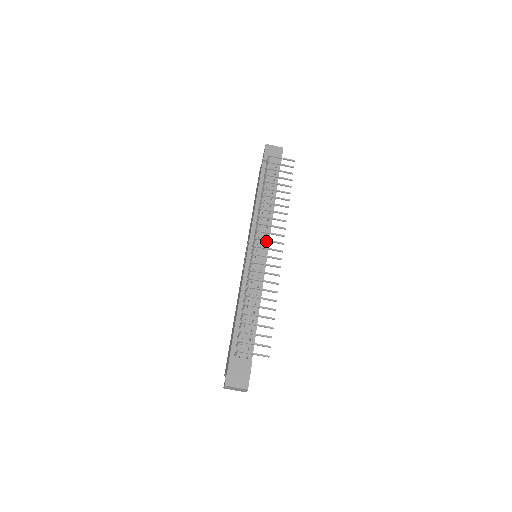
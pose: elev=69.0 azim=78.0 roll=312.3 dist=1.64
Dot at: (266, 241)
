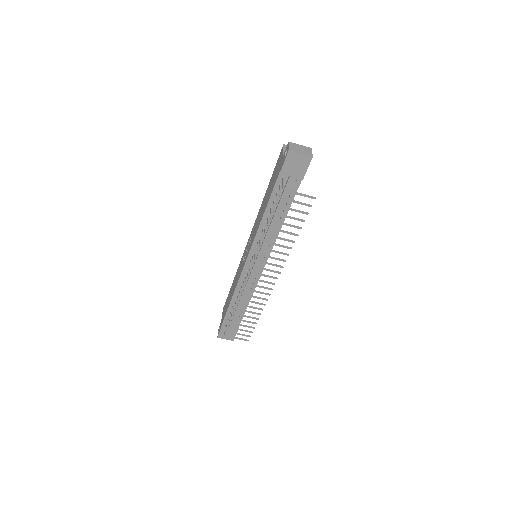
Dot at: (265, 257)
